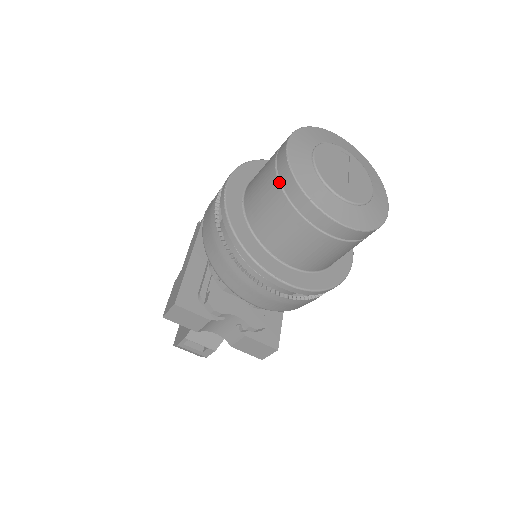
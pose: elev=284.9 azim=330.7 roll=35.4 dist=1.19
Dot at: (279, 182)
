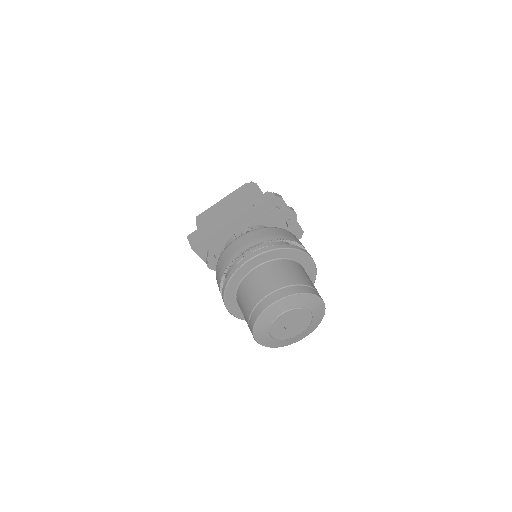
Dot at: (254, 308)
